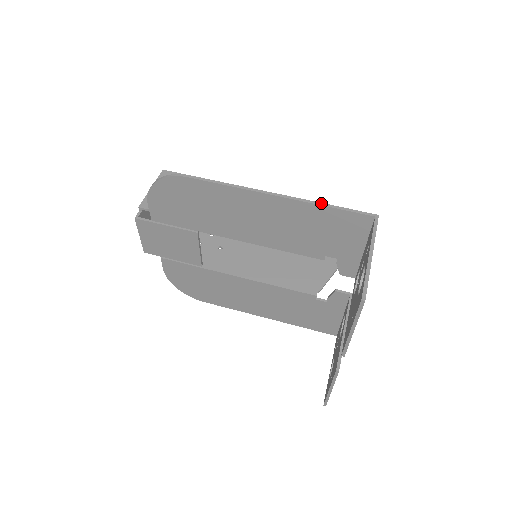
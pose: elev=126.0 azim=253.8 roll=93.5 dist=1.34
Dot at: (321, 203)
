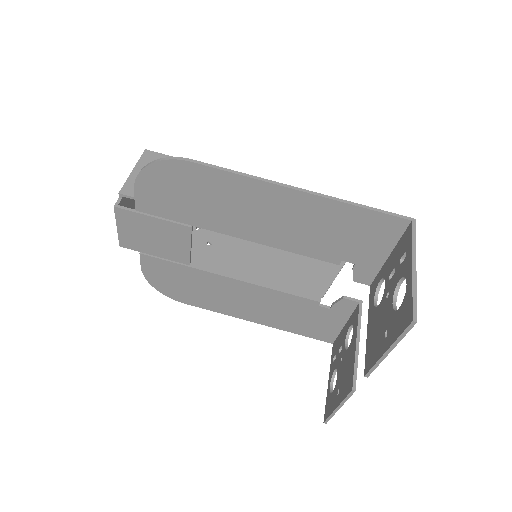
Dot at: (351, 202)
